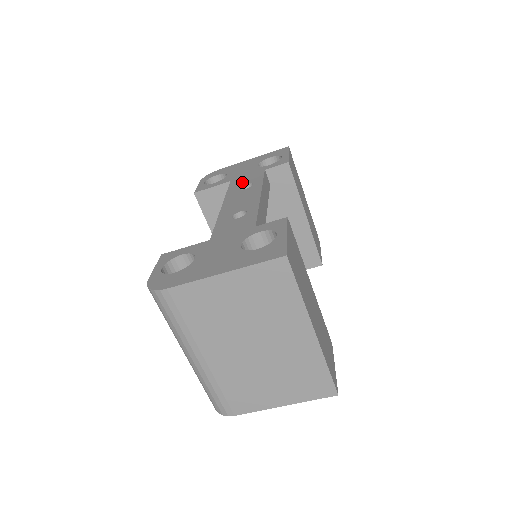
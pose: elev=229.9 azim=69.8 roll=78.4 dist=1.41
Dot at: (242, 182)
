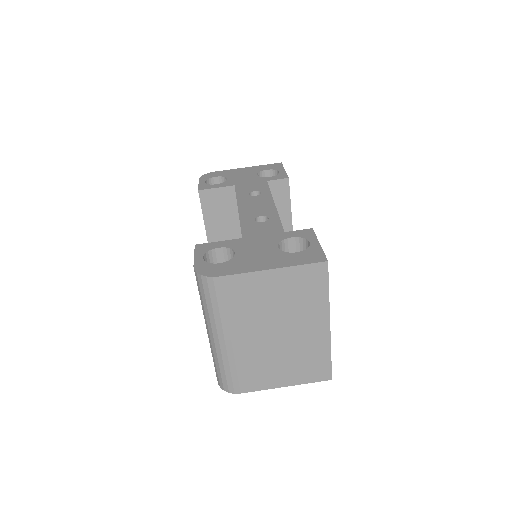
Dot at: (248, 189)
